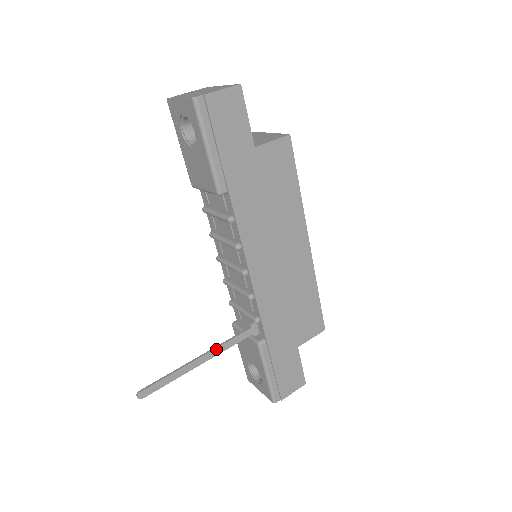
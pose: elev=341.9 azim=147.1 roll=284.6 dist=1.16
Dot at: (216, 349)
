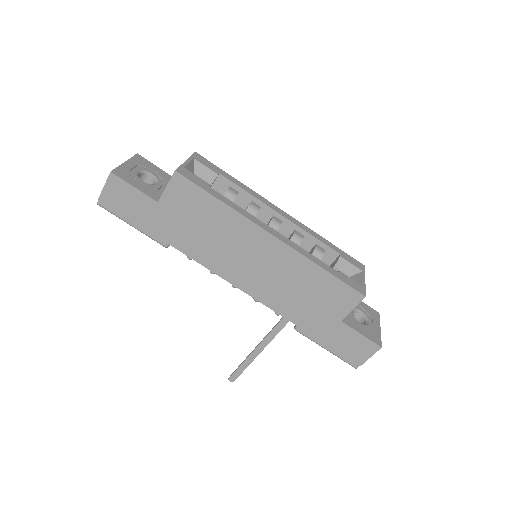
Dot at: (264, 340)
